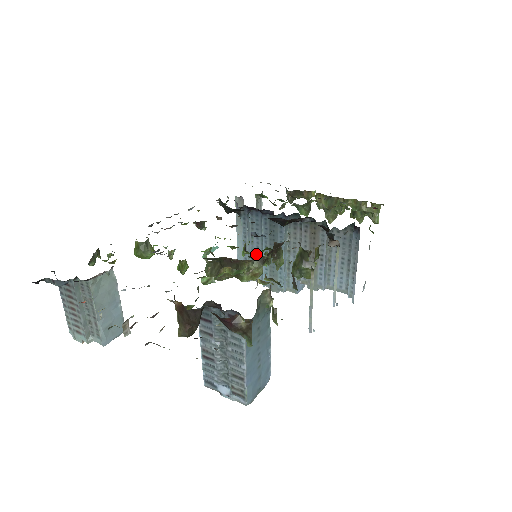
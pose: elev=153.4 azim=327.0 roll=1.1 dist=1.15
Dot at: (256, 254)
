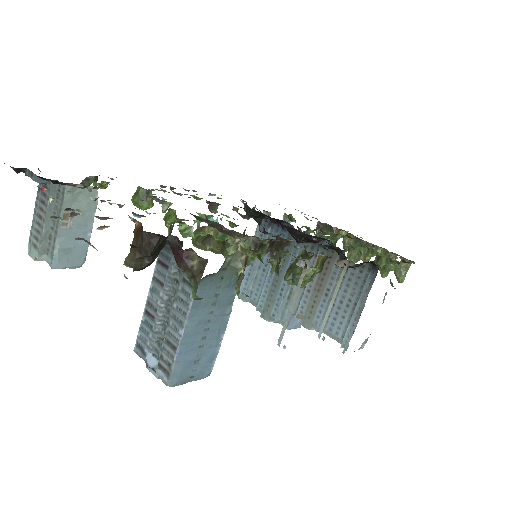
Dot at: (261, 273)
